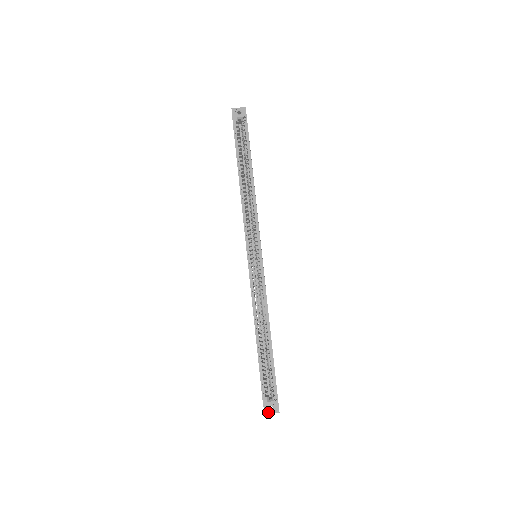
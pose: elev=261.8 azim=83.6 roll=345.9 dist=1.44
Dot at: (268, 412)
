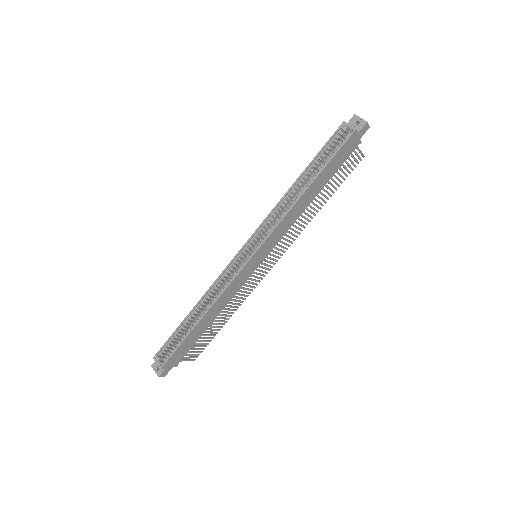
Dot at: (154, 367)
